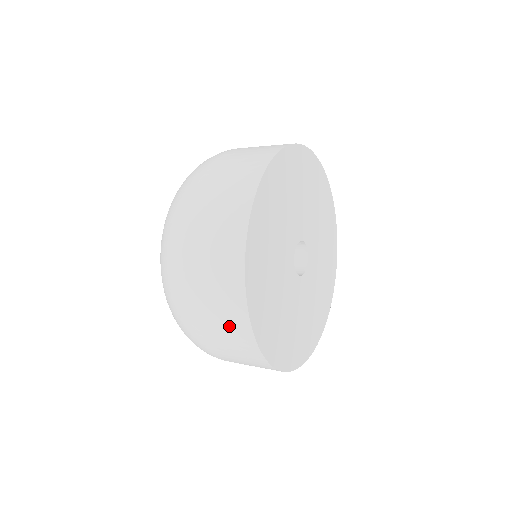
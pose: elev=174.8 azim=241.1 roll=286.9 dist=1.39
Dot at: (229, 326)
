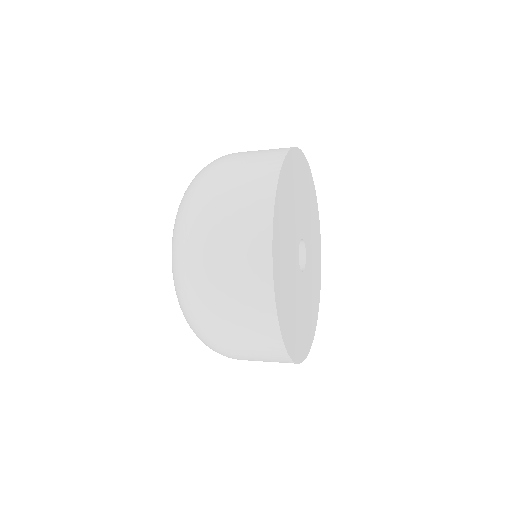
Dot at: occluded
